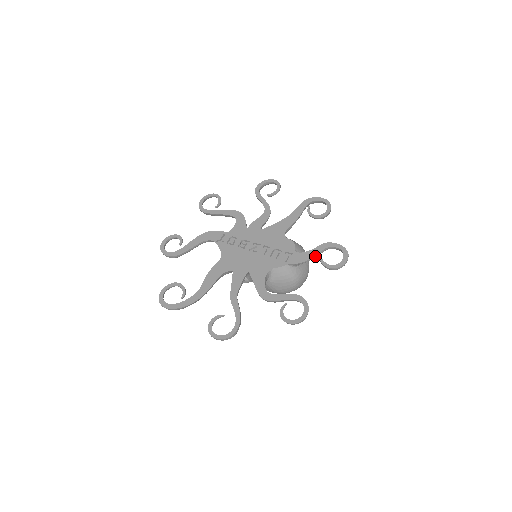
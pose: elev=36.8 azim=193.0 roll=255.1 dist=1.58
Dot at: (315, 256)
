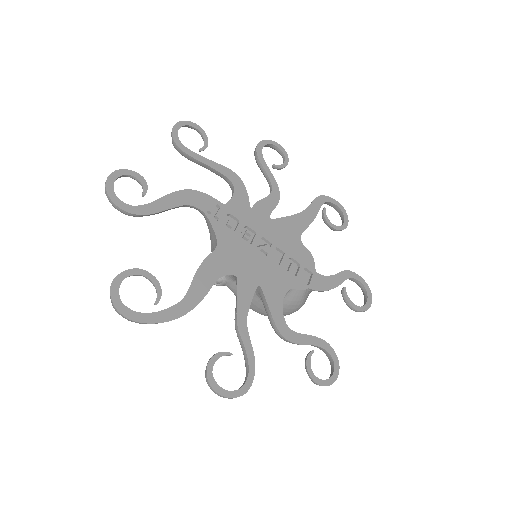
Dot at: (337, 286)
